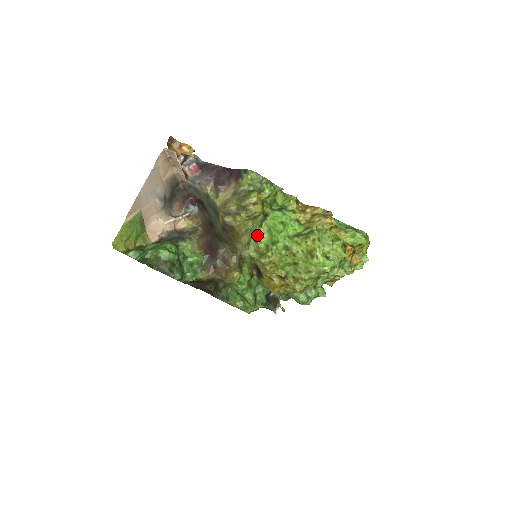
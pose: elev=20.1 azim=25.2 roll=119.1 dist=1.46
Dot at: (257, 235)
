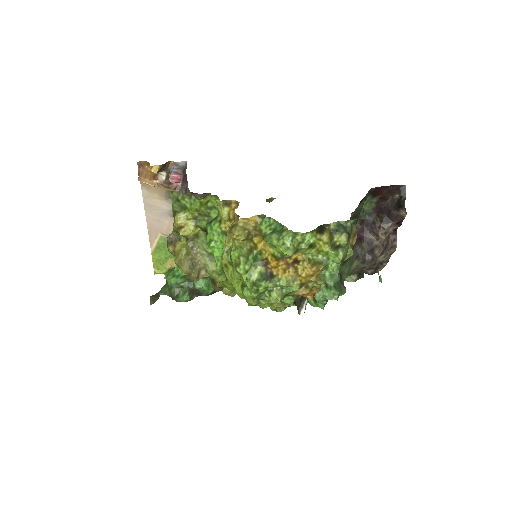
Dot at: occluded
